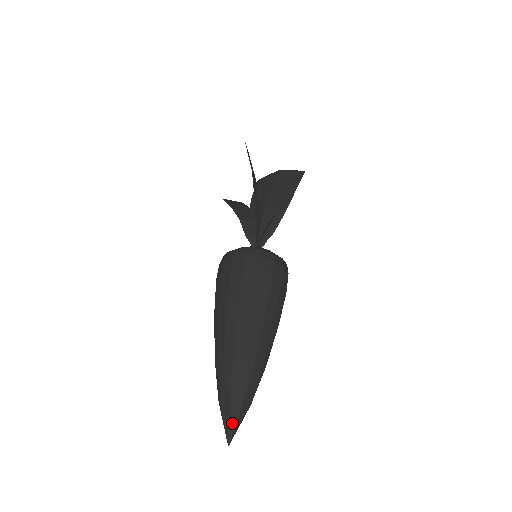
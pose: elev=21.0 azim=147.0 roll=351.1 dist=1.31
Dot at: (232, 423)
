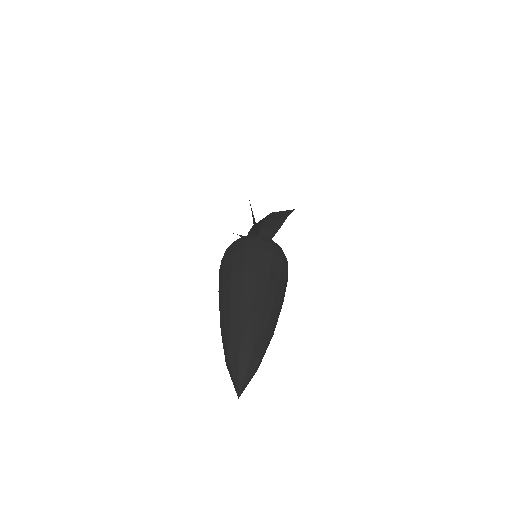
Dot at: (242, 373)
